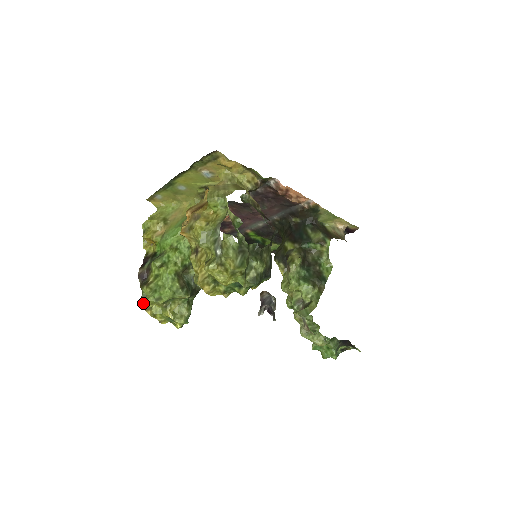
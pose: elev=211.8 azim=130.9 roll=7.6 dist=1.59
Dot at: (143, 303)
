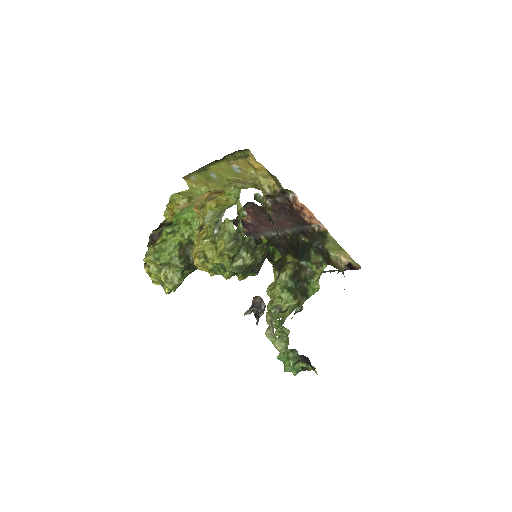
Dot at: (144, 259)
